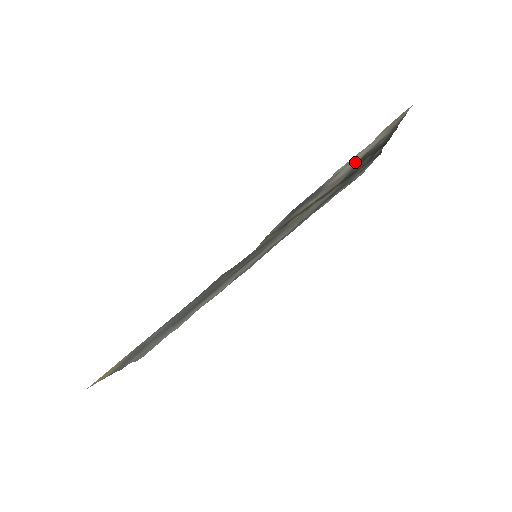
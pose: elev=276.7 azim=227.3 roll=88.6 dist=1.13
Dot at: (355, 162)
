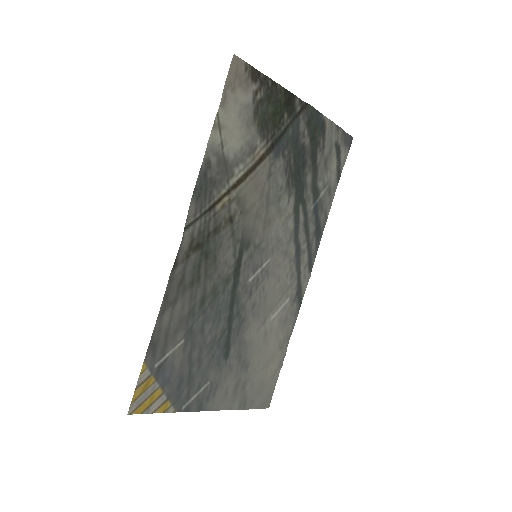
Dot at: (243, 127)
